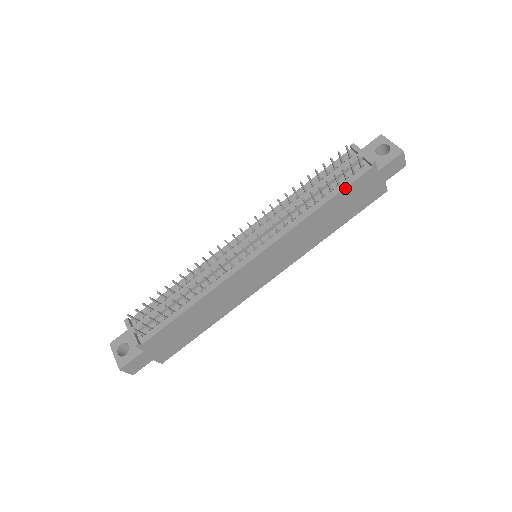
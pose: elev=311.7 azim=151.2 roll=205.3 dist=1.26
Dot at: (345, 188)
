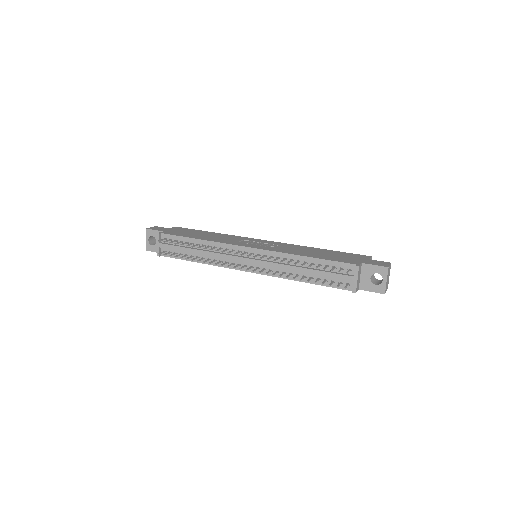
Dot at: (327, 286)
